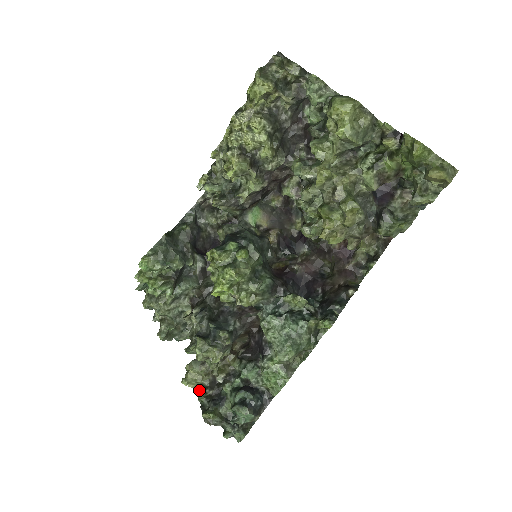
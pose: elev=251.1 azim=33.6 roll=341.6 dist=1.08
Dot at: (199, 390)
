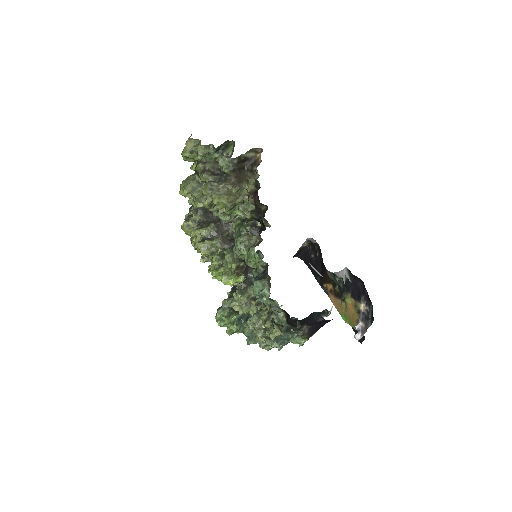
Dot at: (280, 328)
